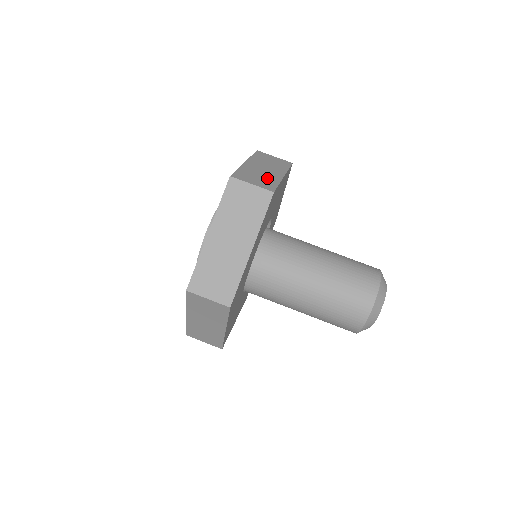
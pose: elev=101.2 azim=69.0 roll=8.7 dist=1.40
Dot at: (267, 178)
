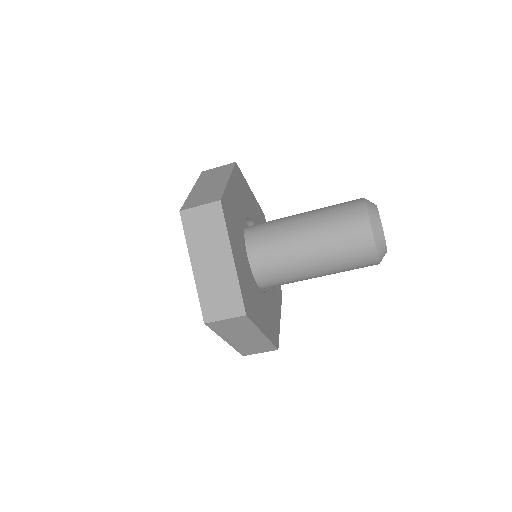
Dot at: (226, 287)
